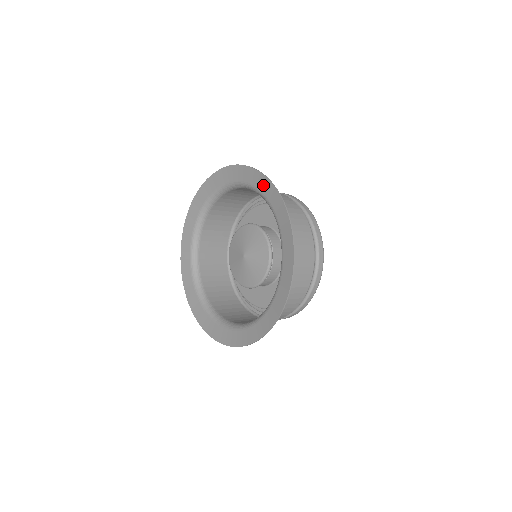
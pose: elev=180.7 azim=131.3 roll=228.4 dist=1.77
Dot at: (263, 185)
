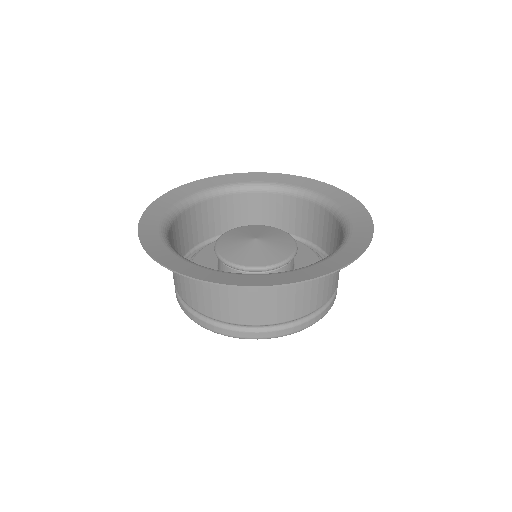
Dot at: (264, 177)
